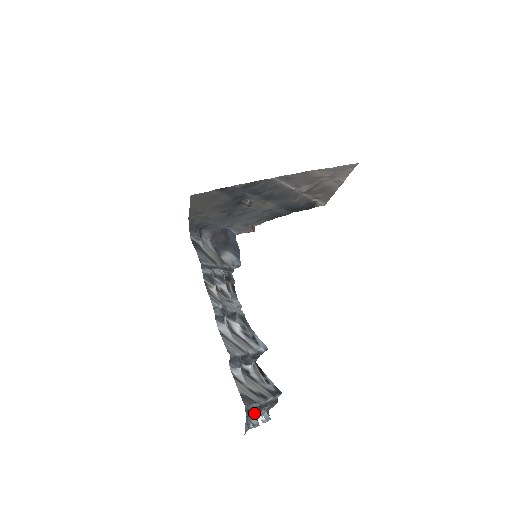
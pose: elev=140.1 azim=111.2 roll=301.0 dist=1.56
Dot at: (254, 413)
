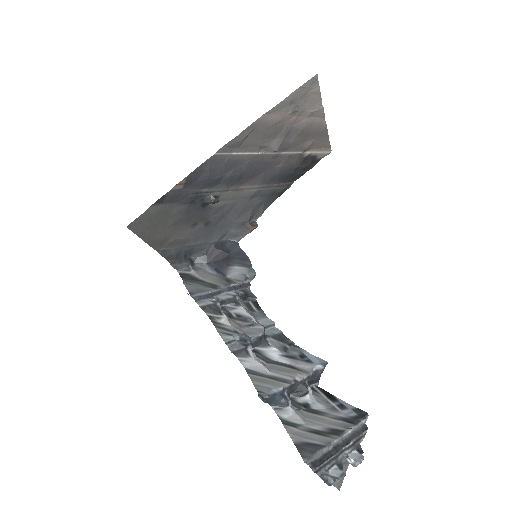
Dot at: (328, 462)
